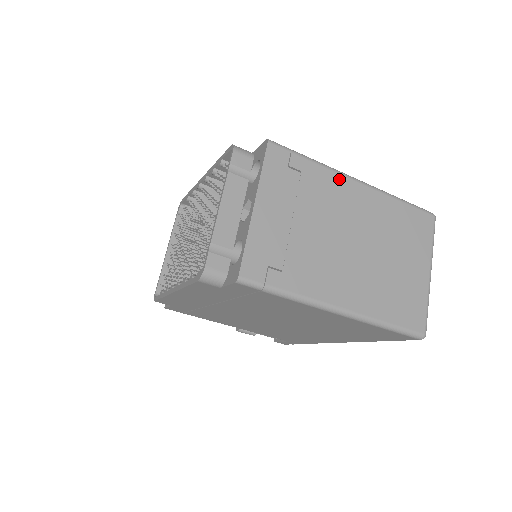
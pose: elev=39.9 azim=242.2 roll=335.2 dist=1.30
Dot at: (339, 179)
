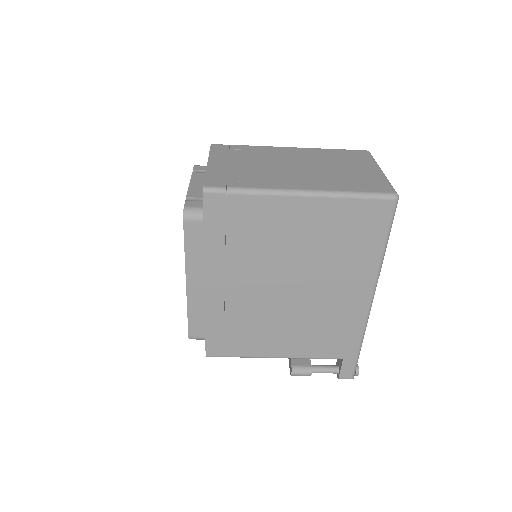
Dot at: (273, 148)
